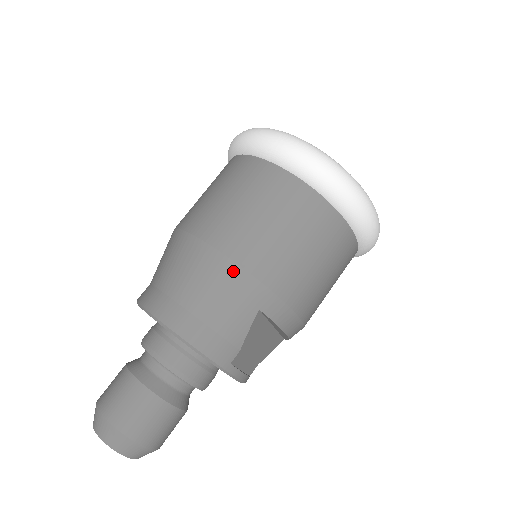
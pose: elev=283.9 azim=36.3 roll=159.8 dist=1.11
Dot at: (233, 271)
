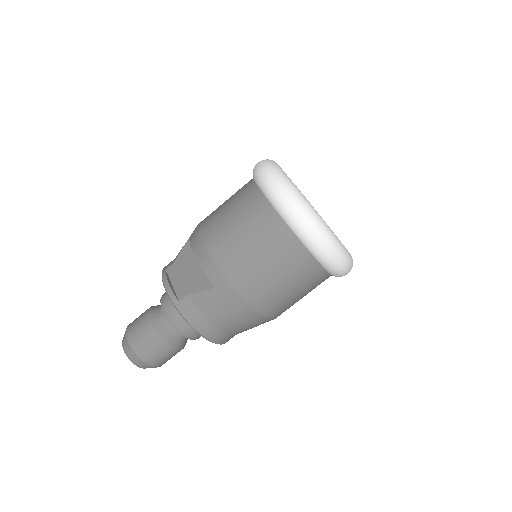
Dot at: (268, 321)
